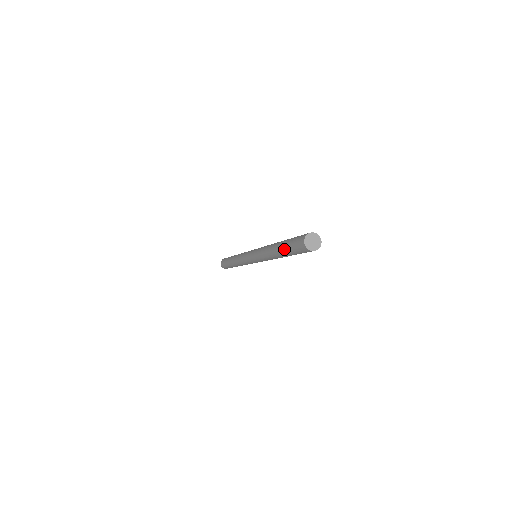
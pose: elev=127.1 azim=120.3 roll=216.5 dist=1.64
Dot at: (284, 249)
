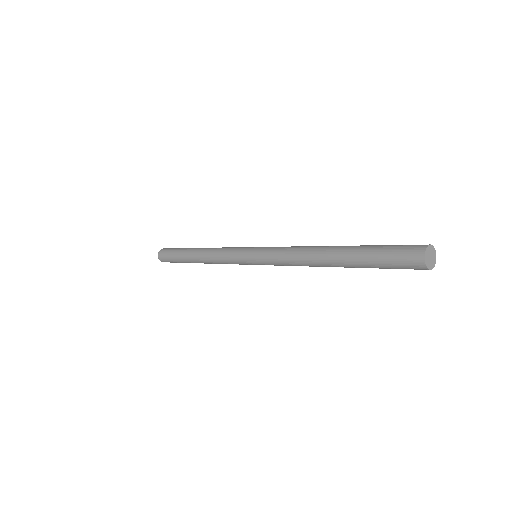
Dot at: (359, 261)
